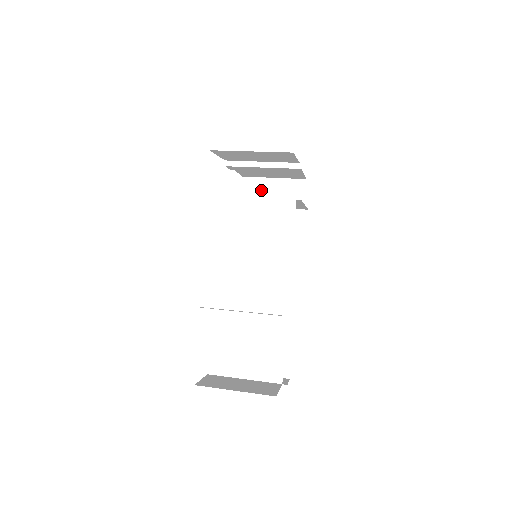
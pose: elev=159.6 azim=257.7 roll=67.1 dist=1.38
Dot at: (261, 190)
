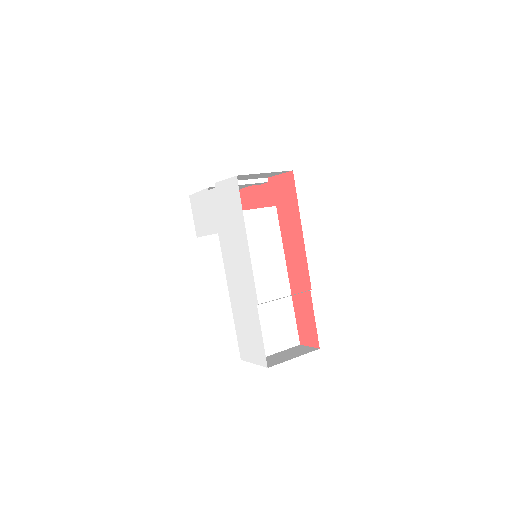
Dot at: occluded
